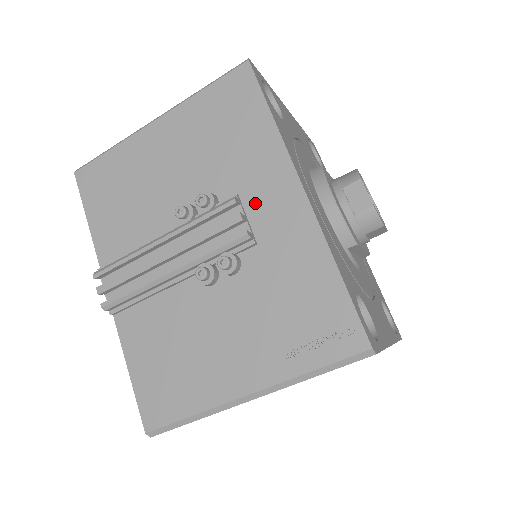
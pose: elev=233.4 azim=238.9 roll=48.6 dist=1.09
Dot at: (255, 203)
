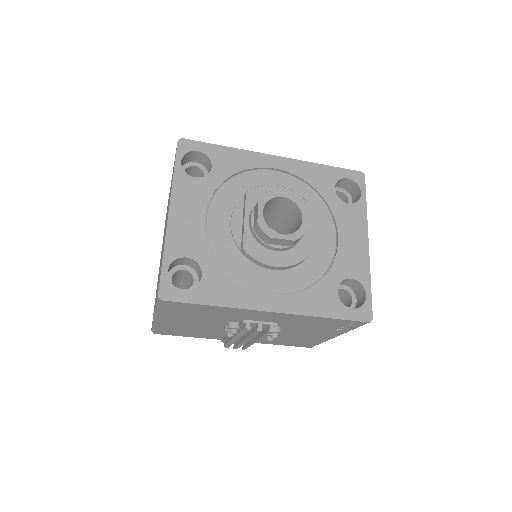
Dot at: (255, 319)
